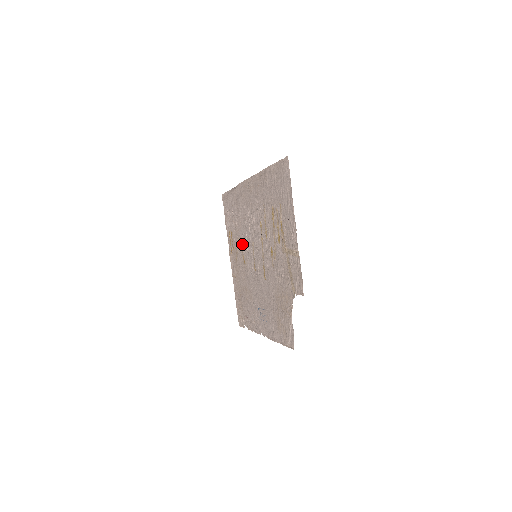
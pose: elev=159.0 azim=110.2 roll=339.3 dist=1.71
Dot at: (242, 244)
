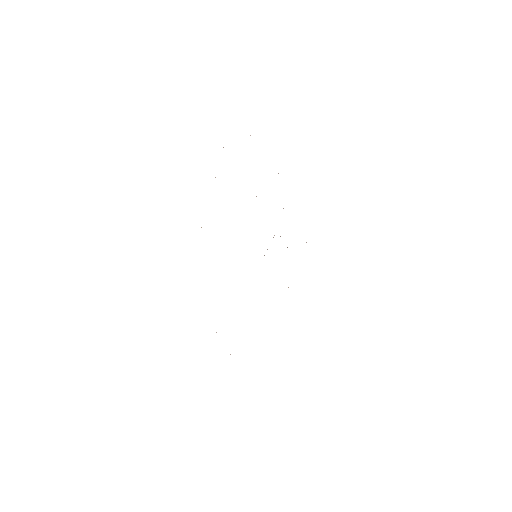
Dot at: occluded
